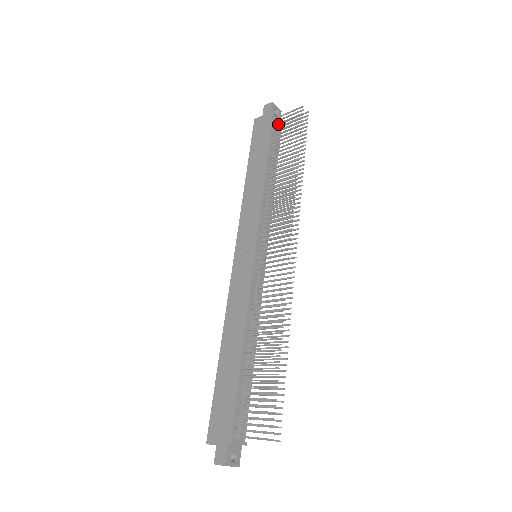
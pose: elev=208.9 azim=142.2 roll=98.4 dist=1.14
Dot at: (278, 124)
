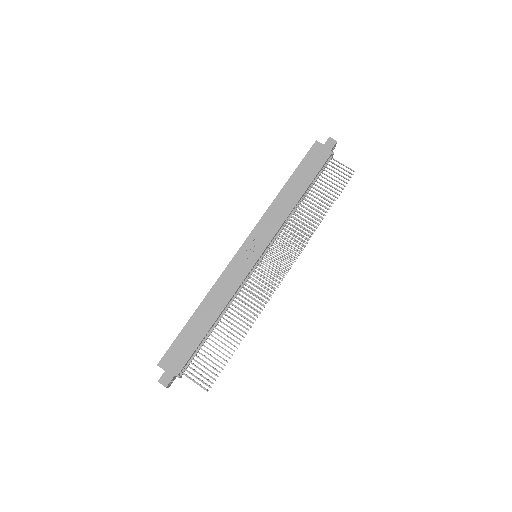
Dot at: (330, 165)
